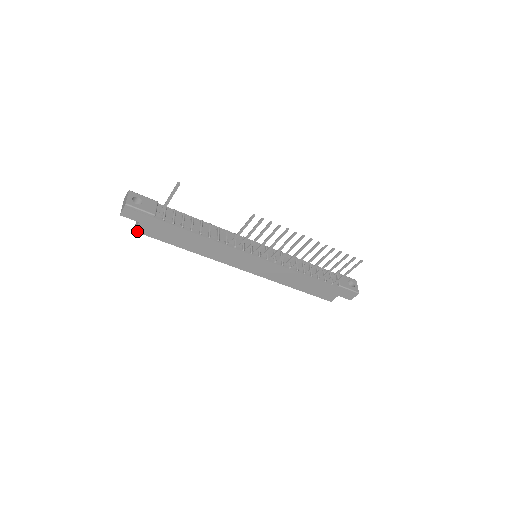
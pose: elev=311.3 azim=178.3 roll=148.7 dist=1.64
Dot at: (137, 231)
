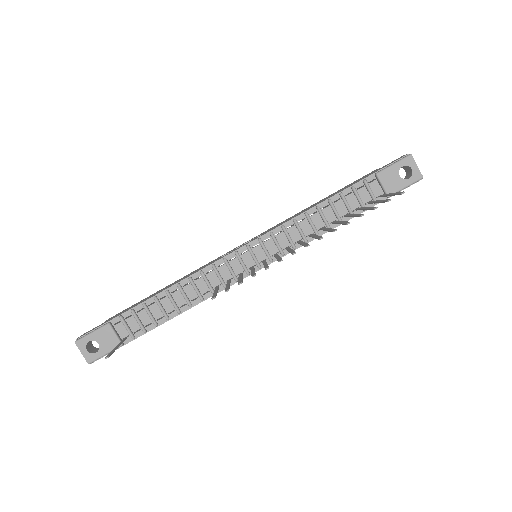
Dot at: occluded
